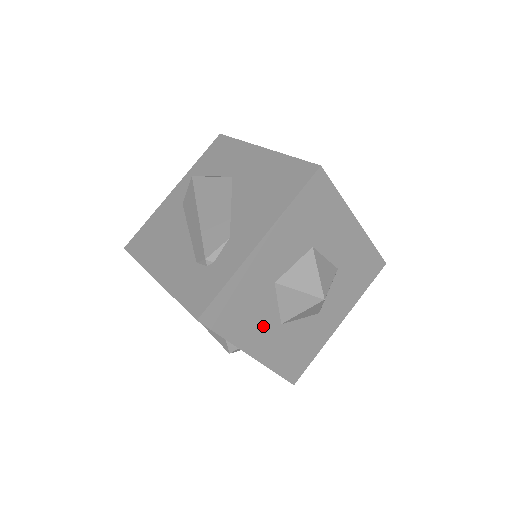
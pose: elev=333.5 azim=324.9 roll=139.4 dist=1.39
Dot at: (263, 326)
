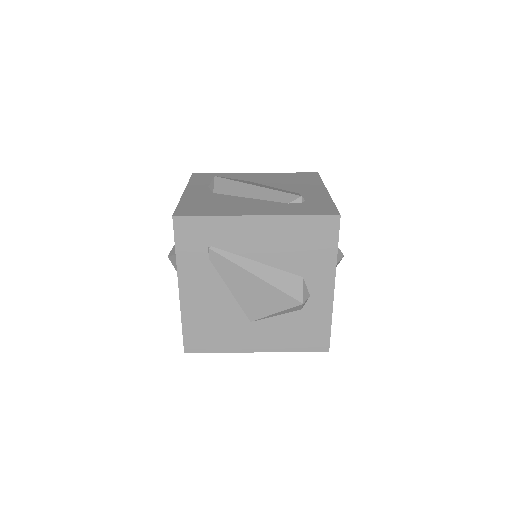
Dot at: occluded
